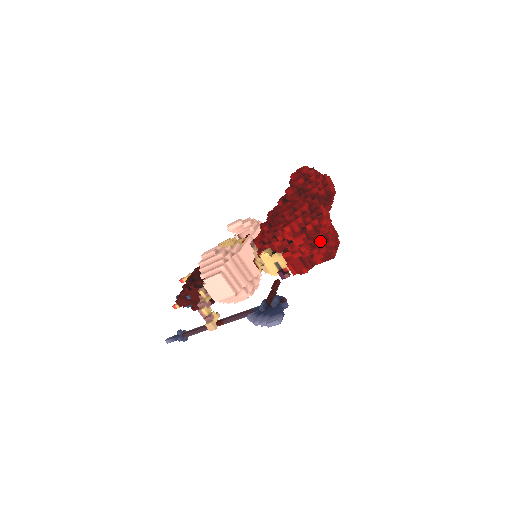
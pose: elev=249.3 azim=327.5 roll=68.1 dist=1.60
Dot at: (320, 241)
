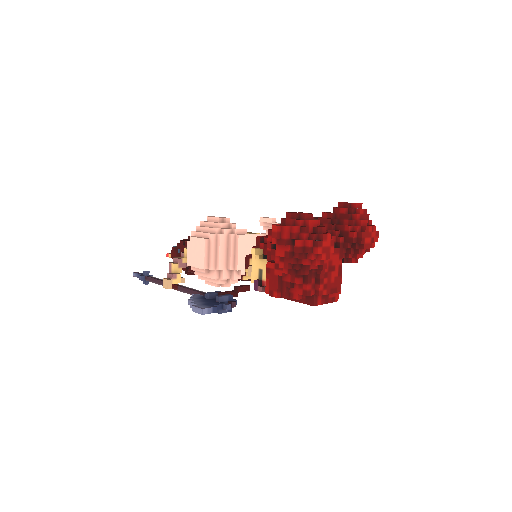
Dot at: (306, 272)
